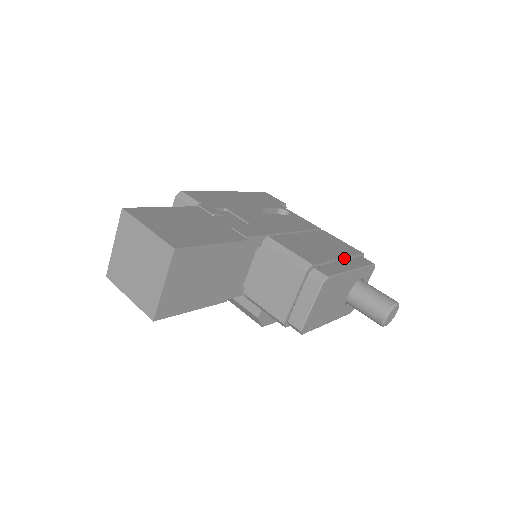
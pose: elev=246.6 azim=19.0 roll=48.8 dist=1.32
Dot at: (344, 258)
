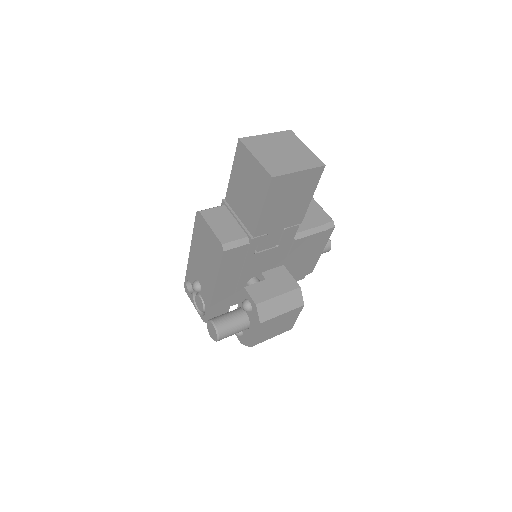
Dot at: occluded
